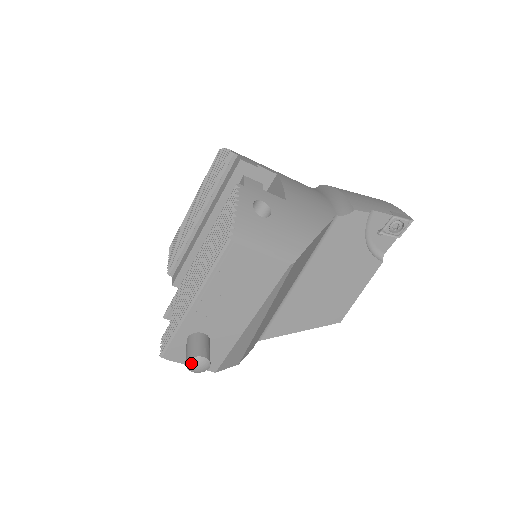
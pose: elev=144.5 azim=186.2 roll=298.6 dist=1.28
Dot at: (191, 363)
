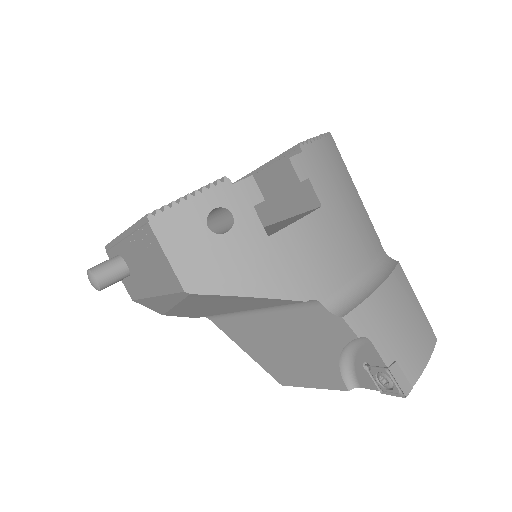
Dot at: (88, 273)
